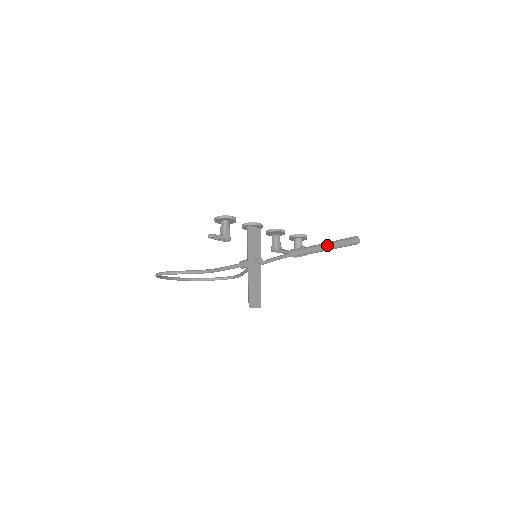
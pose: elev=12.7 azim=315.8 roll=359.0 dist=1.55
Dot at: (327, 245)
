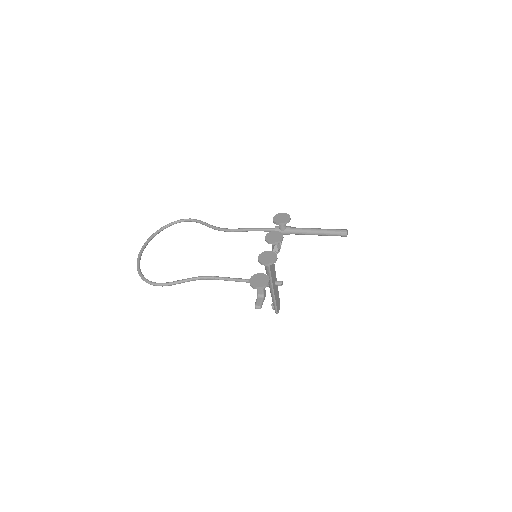
Dot at: (318, 234)
